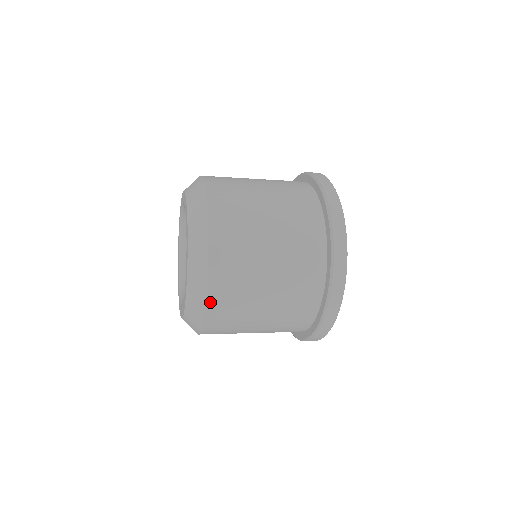
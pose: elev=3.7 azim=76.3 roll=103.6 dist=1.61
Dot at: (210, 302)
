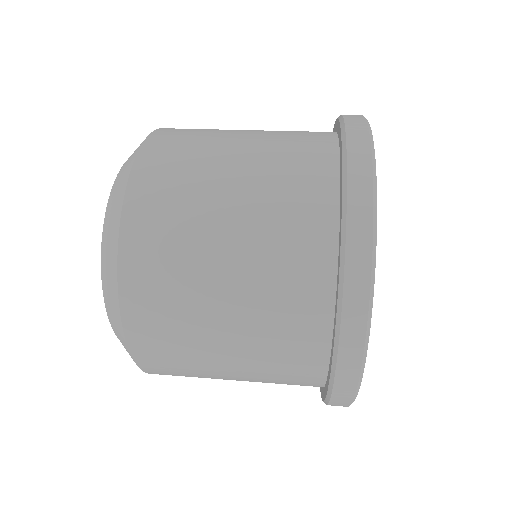
Dot at: occluded
